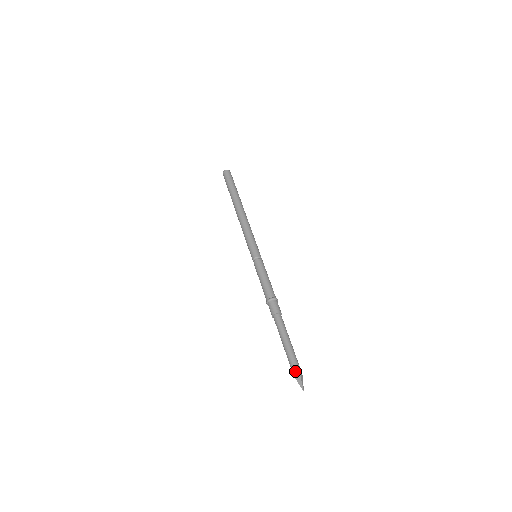
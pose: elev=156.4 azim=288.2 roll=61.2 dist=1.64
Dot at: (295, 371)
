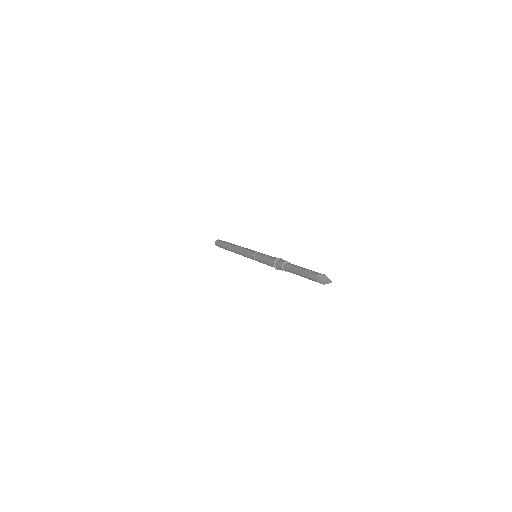
Dot at: (318, 274)
